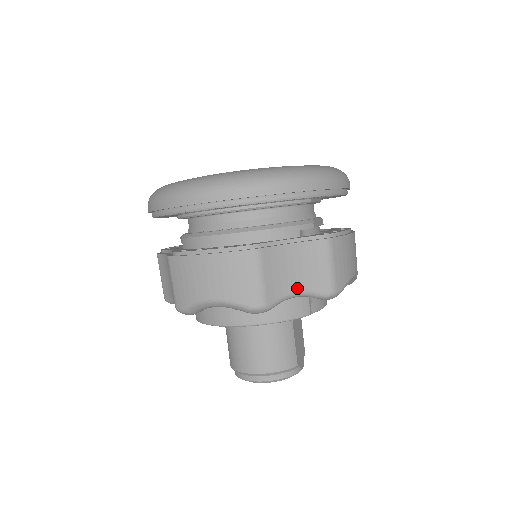
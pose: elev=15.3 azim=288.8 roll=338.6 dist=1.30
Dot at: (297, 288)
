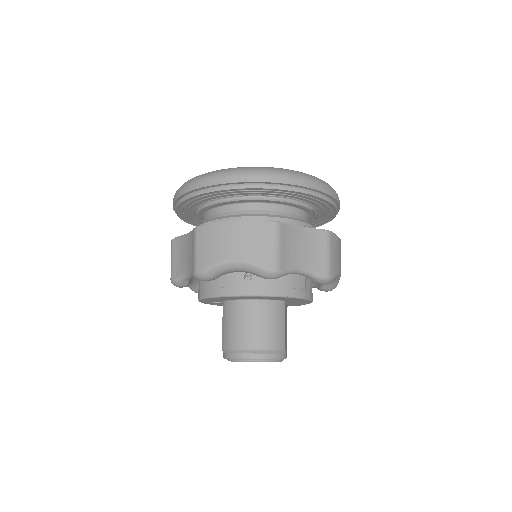
Dot at: (302, 265)
